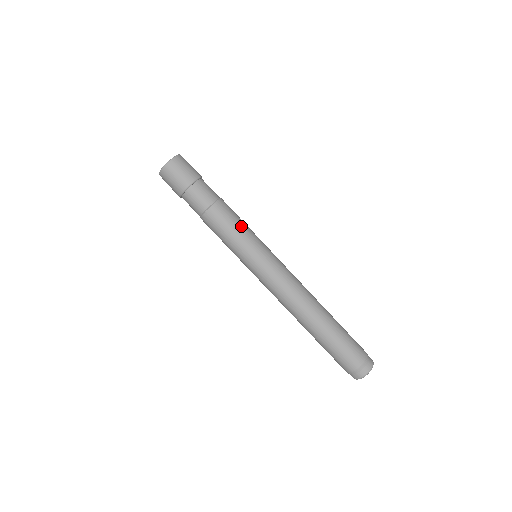
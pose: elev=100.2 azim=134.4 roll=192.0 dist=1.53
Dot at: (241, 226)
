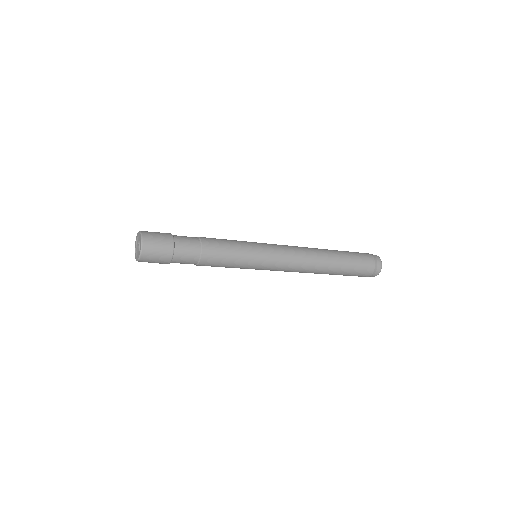
Dot at: (234, 254)
